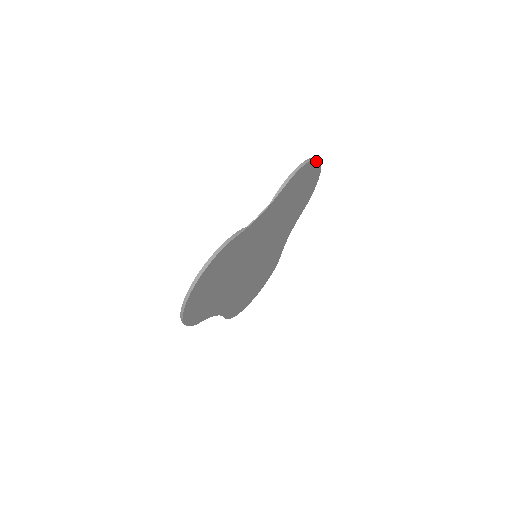
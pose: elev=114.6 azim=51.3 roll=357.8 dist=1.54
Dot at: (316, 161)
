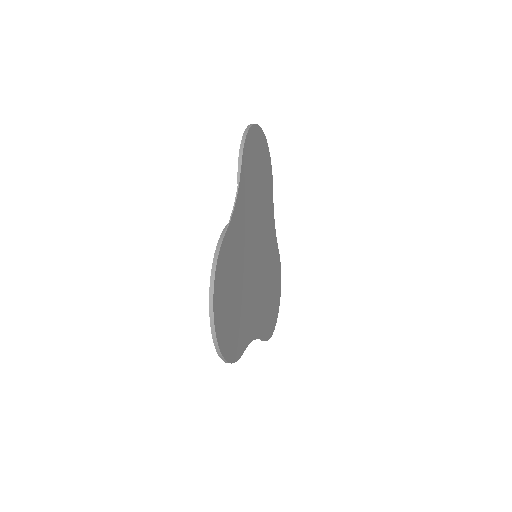
Dot at: (256, 127)
